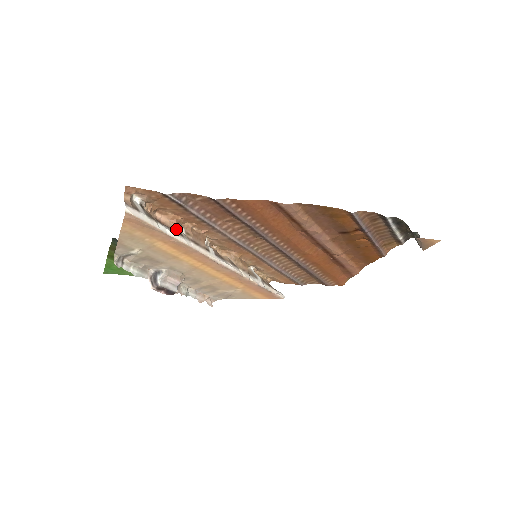
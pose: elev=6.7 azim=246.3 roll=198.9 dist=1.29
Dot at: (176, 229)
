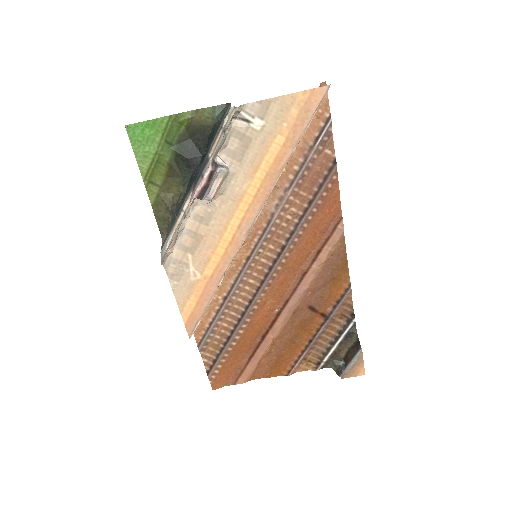
Dot at: occluded
